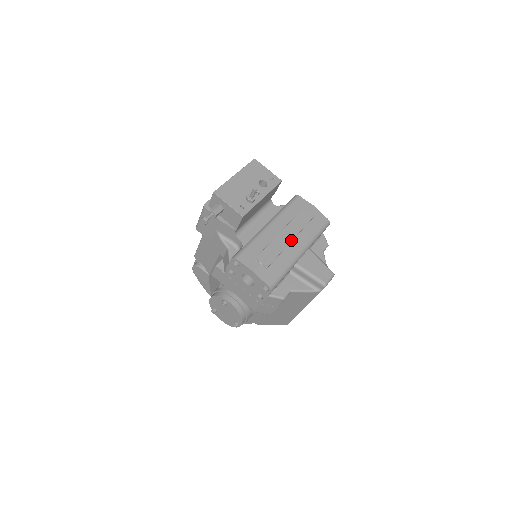
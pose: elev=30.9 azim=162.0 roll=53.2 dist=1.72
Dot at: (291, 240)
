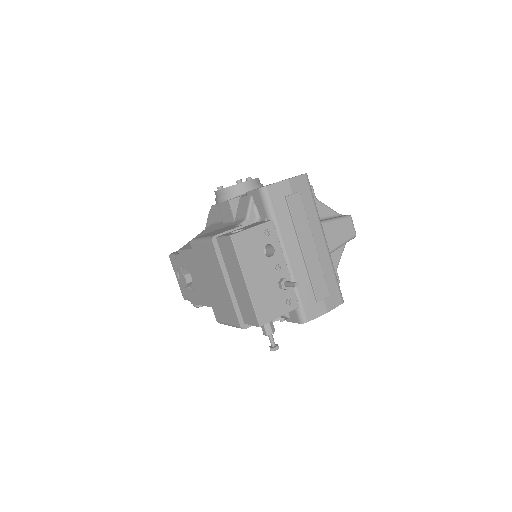
Dot at: (314, 246)
